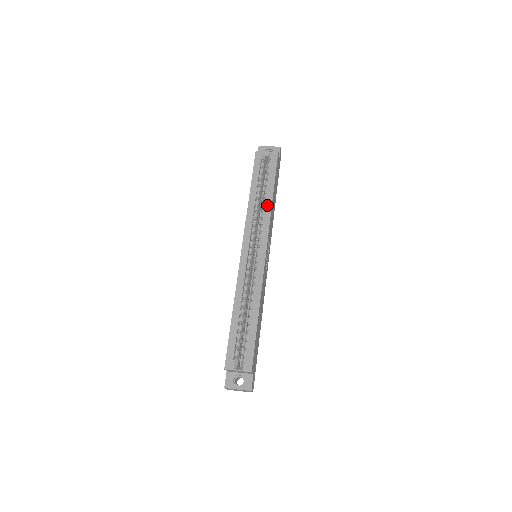
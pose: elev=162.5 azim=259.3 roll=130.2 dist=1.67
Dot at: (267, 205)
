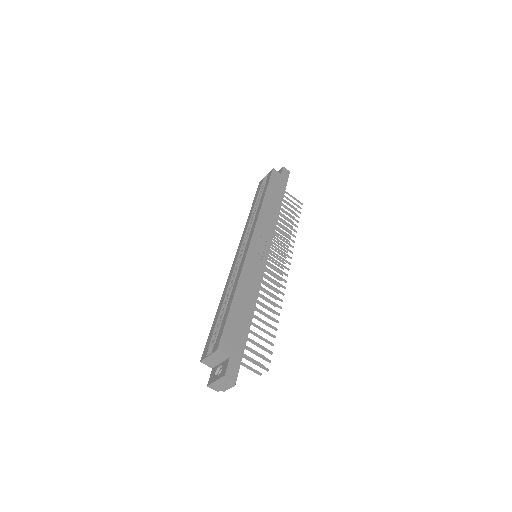
Dot at: (258, 208)
